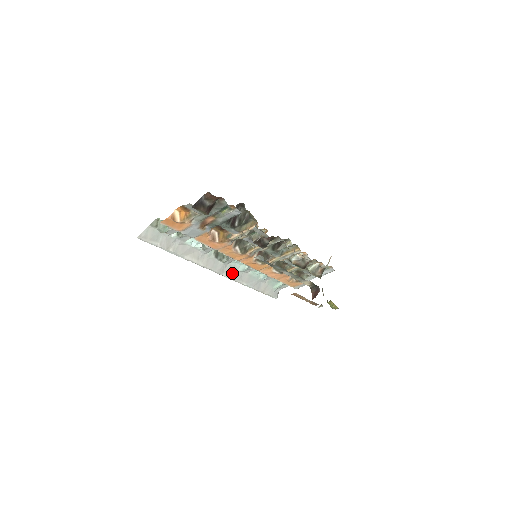
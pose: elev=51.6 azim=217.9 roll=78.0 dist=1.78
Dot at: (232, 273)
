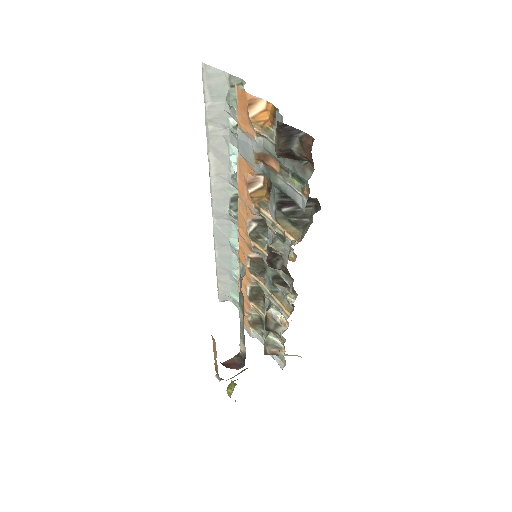
Dot at: (222, 231)
